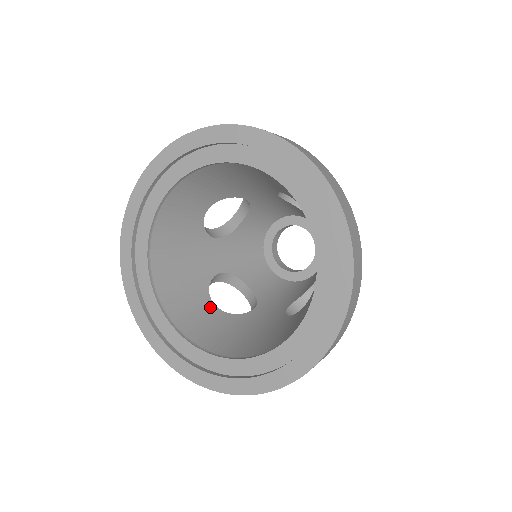
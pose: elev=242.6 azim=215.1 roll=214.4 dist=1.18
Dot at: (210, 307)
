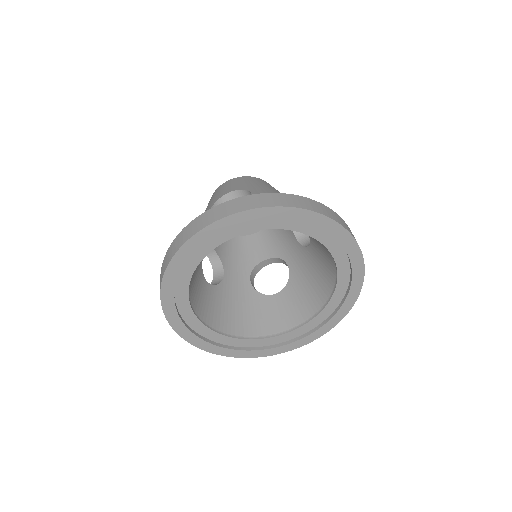
Dot at: (205, 284)
